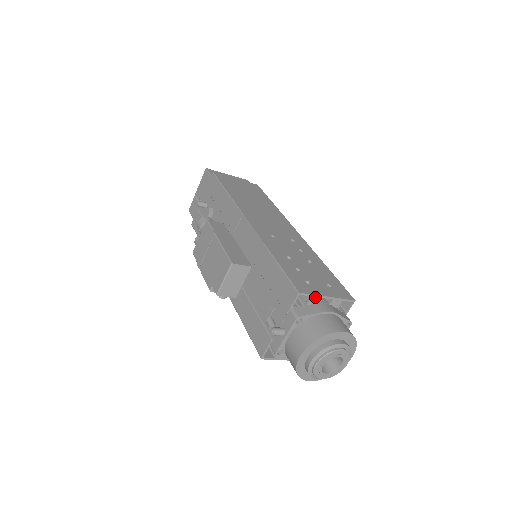
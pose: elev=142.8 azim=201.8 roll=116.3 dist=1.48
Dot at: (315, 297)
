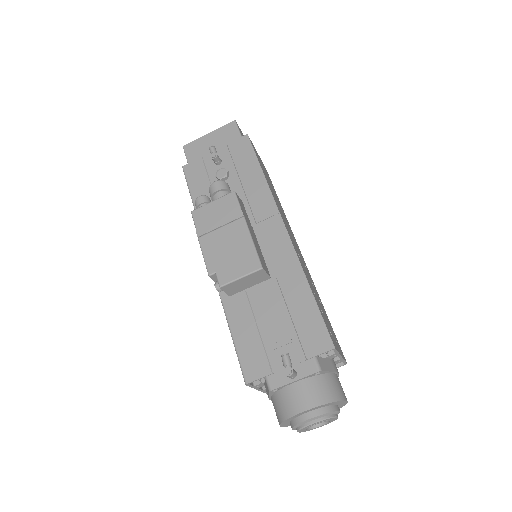
Dot at: (336, 354)
